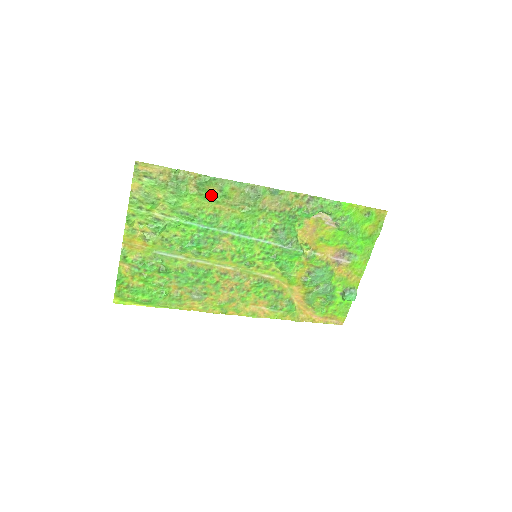
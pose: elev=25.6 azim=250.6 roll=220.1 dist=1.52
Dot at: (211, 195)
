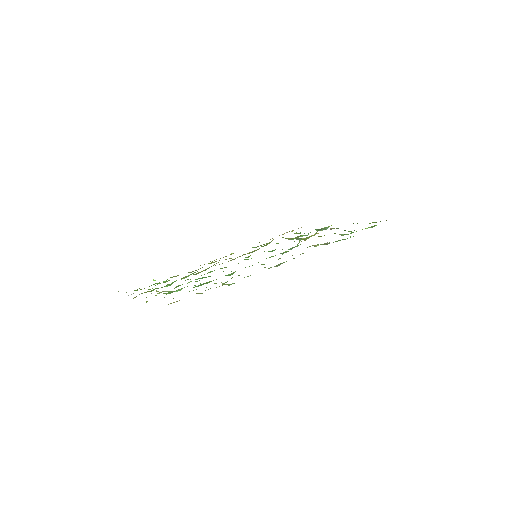
Dot at: occluded
